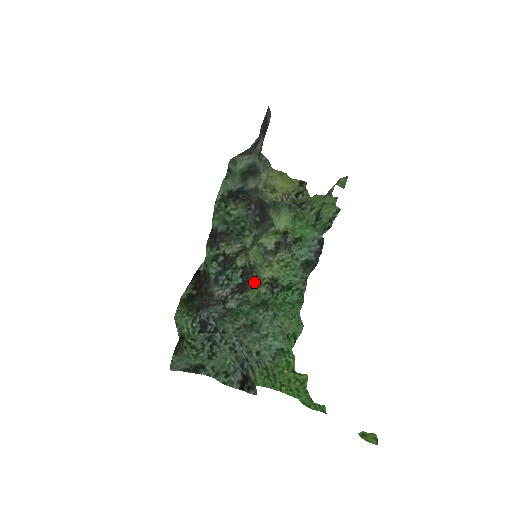
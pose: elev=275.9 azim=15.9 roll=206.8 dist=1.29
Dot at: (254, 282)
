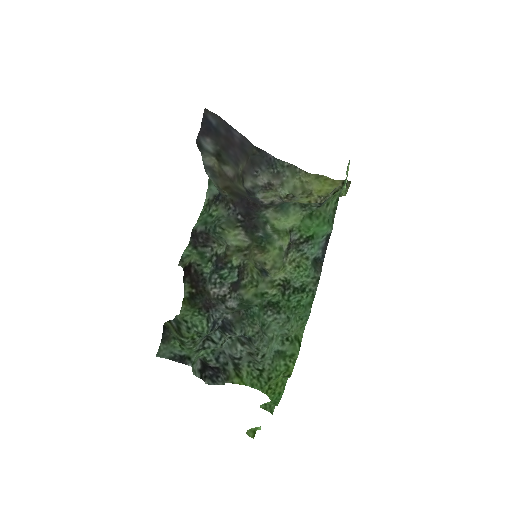
Dot at: (246, 280)
